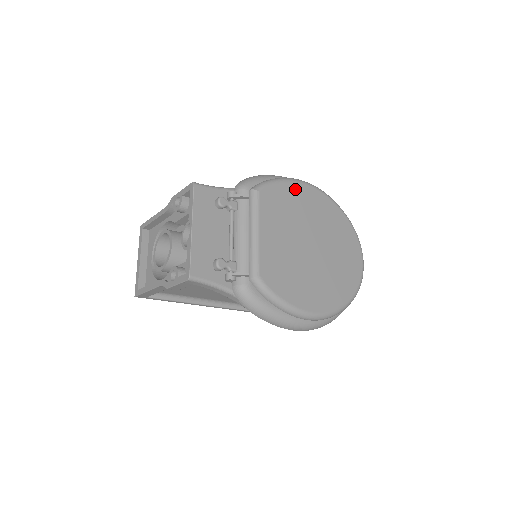
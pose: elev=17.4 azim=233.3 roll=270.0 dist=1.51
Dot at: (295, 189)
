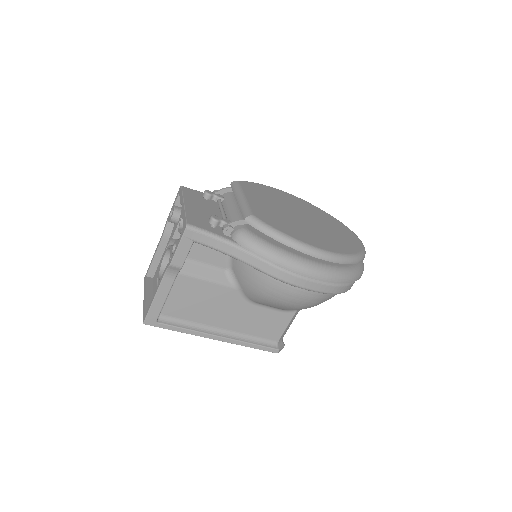
Dot at: (272, 190)
